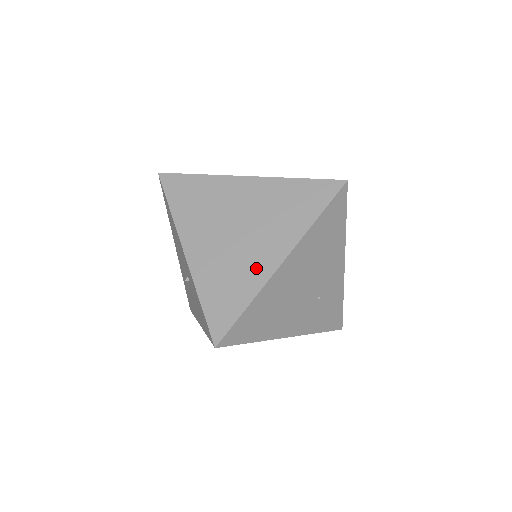
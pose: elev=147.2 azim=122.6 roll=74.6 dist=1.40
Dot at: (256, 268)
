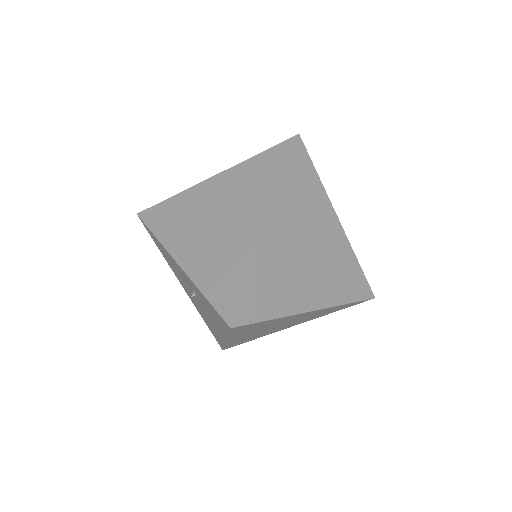
Dot at: (245, 241)
